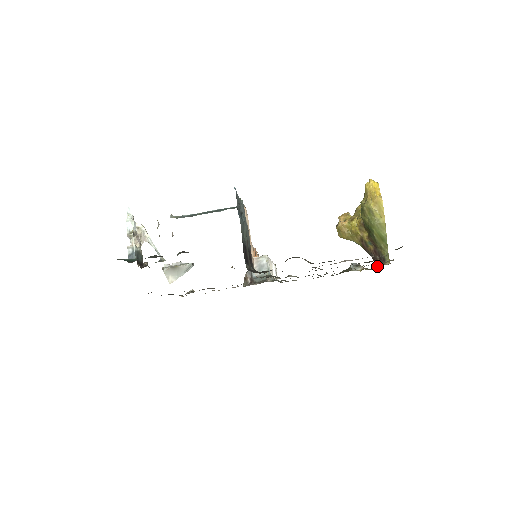
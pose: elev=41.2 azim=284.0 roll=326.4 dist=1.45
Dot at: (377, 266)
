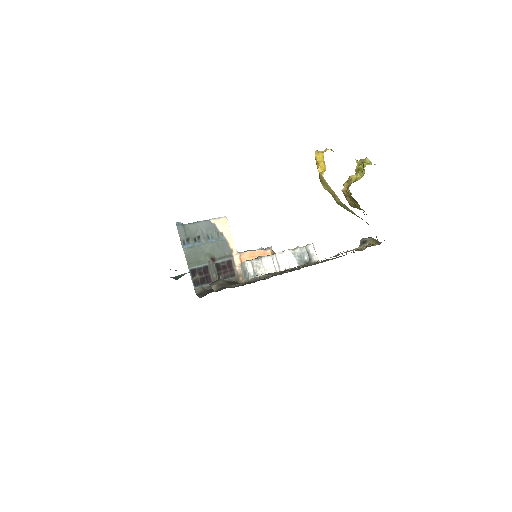
Dot at: occluded
